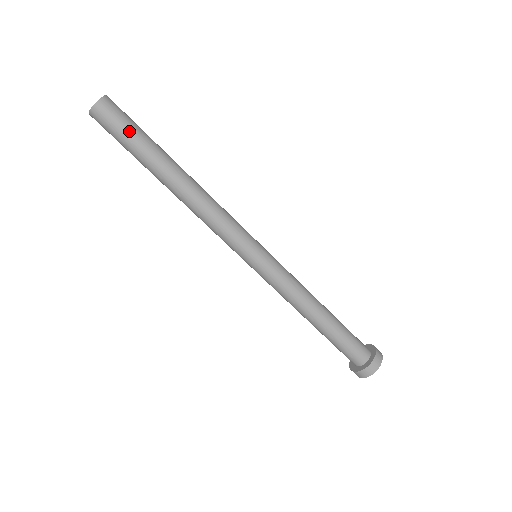
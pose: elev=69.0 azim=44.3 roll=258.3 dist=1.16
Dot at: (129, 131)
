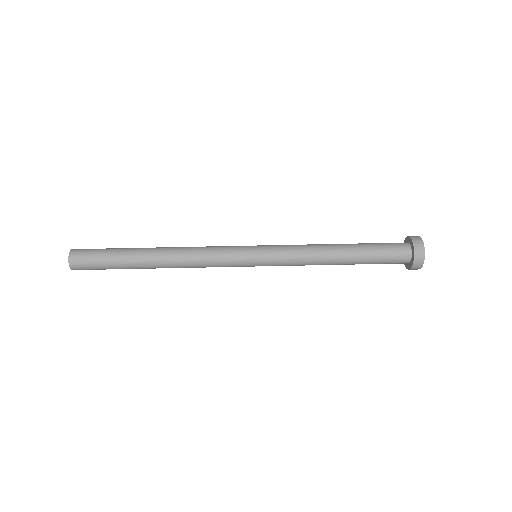
Dot at: (103, 250)
